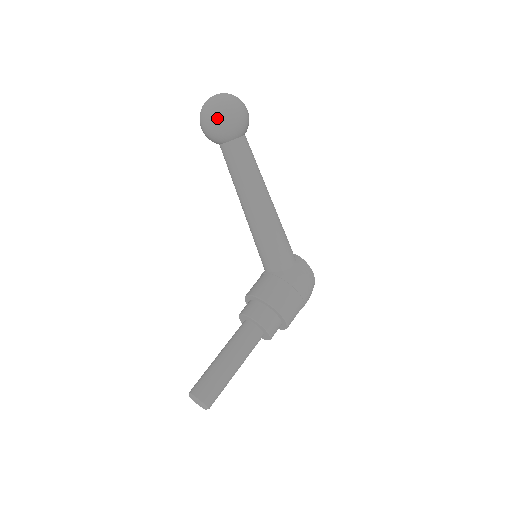
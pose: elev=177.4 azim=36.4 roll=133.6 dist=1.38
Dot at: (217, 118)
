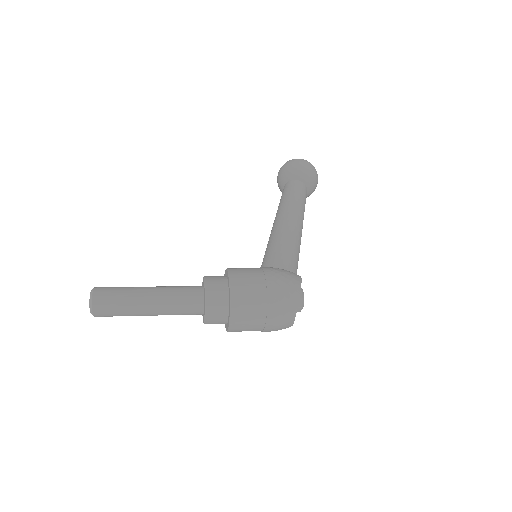
Dot at: (285, 164)
